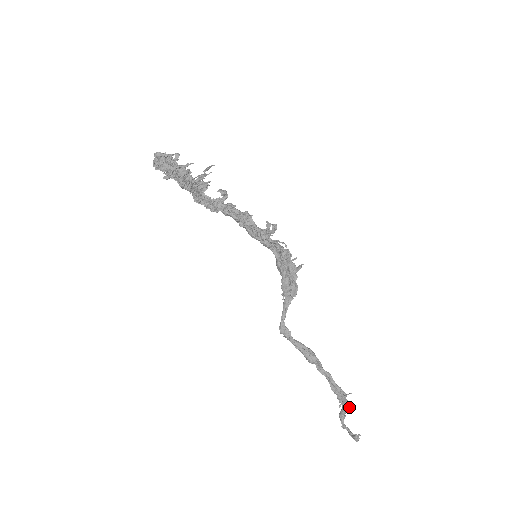
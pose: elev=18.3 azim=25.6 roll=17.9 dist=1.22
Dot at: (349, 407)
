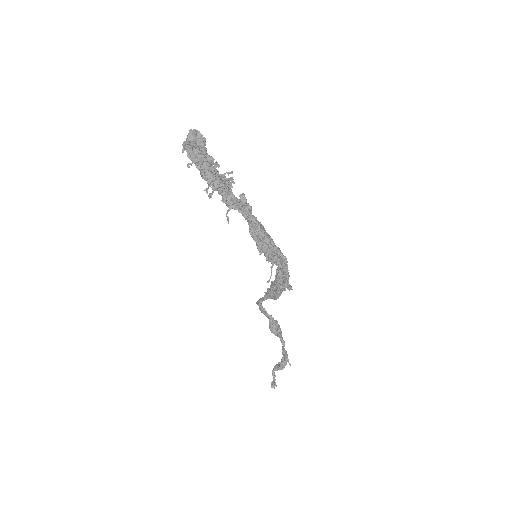
Dot at: occluded
